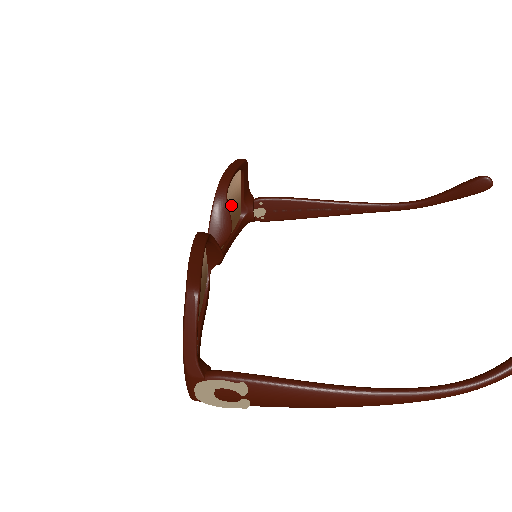
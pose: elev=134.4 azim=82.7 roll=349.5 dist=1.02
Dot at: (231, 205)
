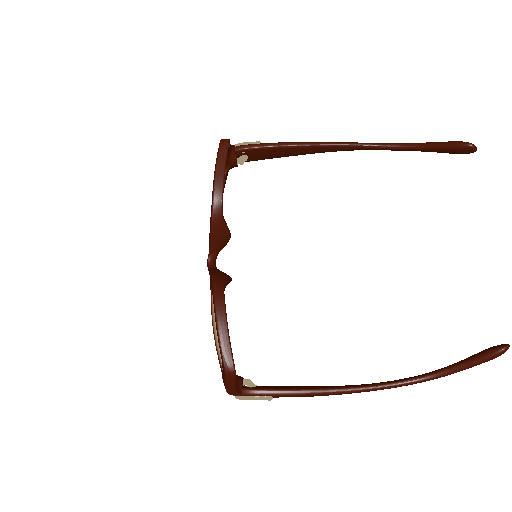
Dot at: occluded
